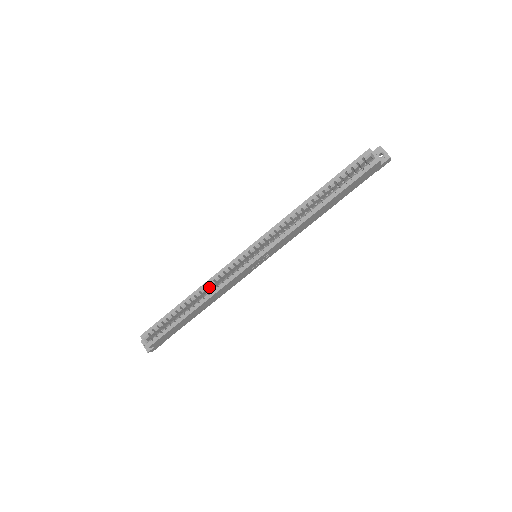
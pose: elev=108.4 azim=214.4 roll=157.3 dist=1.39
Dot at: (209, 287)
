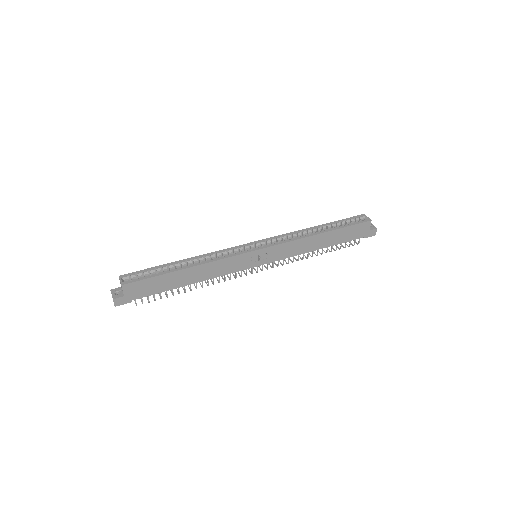
Dot at: (208, 258)
